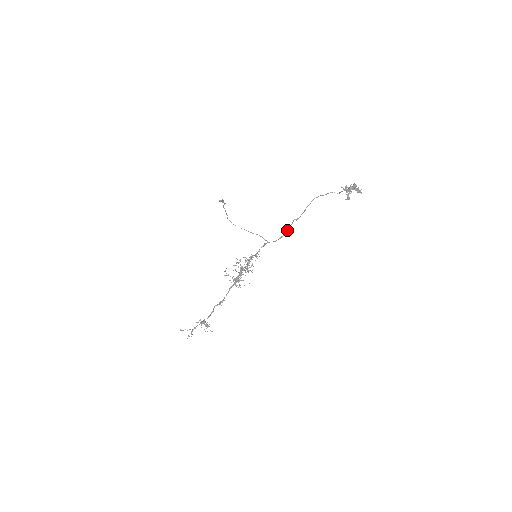
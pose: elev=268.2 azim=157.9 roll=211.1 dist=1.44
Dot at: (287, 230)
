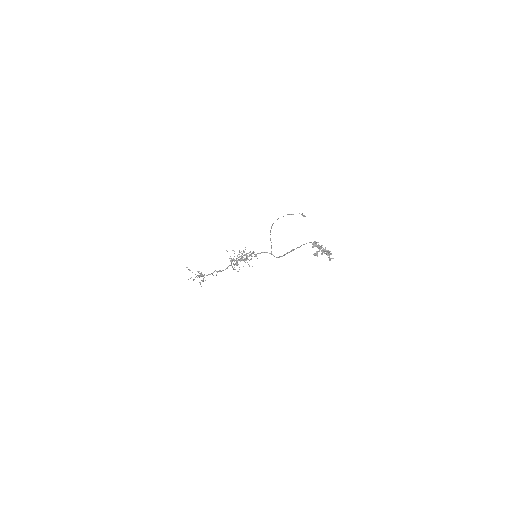
Dot at: (285, 254)
